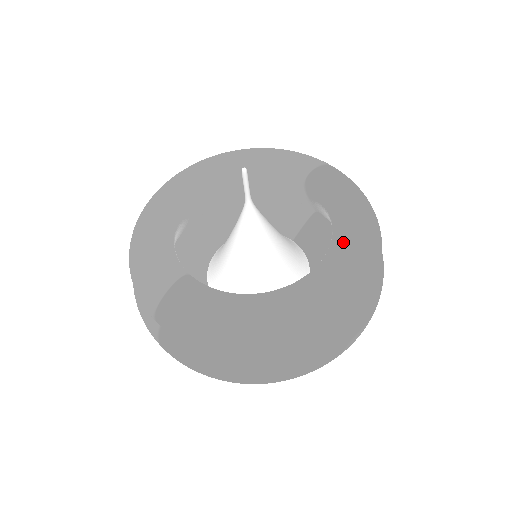
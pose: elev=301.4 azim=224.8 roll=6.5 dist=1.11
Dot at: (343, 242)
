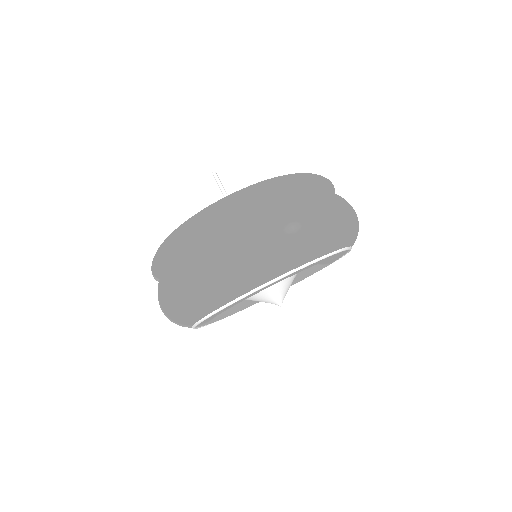
Dot at: occluded
